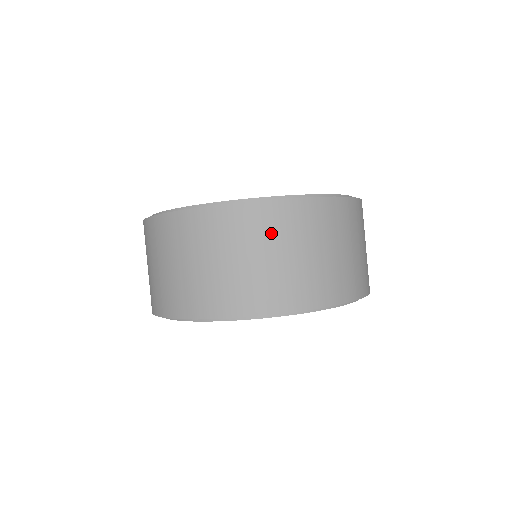
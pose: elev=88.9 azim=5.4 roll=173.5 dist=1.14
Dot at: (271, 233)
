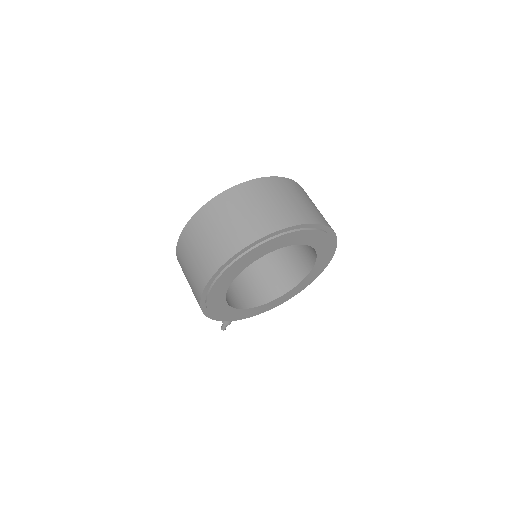
Dot at: (275, 190)
